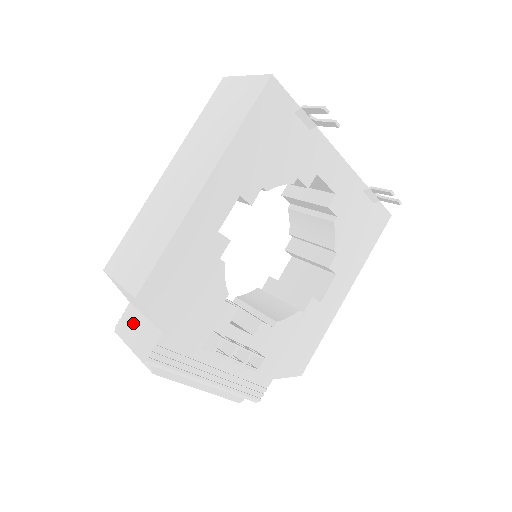
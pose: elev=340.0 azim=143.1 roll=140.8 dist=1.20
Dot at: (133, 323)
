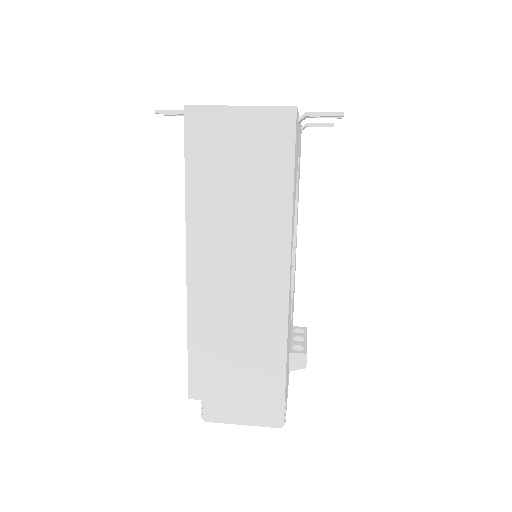
Dot at: (230, 405)
